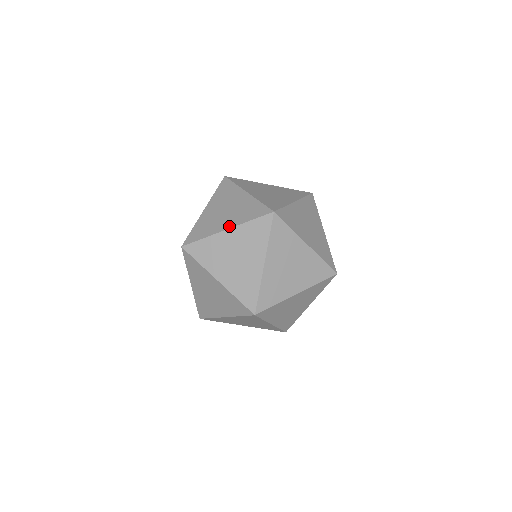
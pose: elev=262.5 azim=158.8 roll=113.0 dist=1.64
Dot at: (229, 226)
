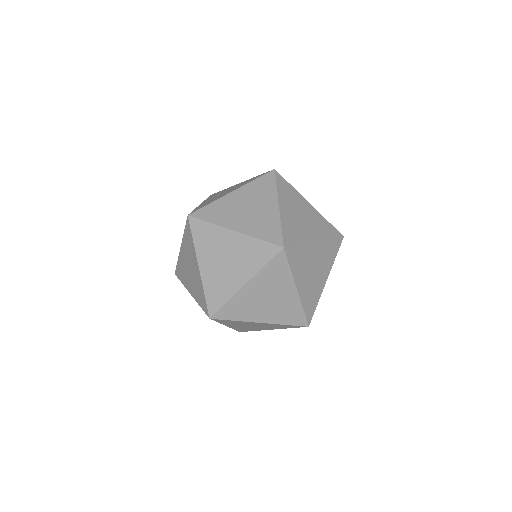
Dot at: (234, 190)
